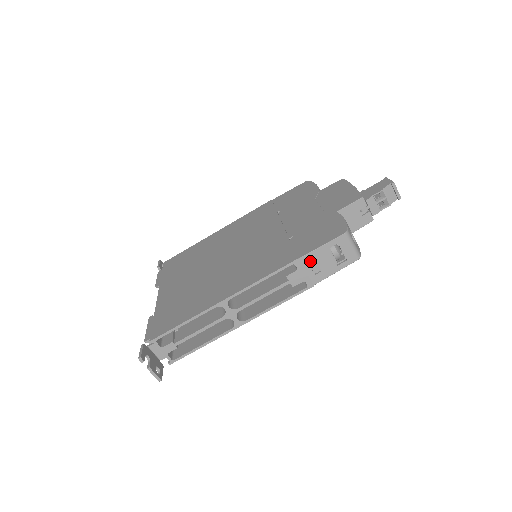
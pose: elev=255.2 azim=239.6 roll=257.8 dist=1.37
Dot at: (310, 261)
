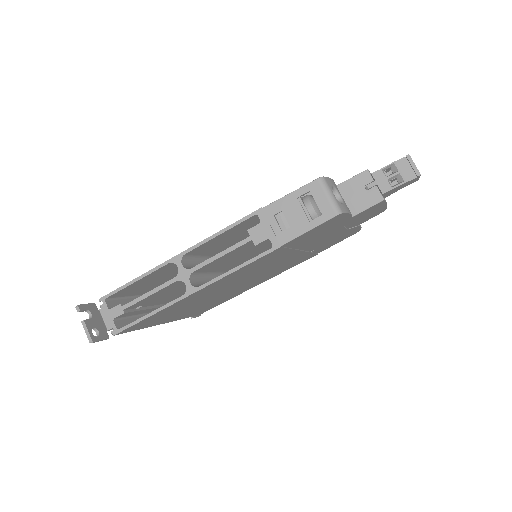
Dot at: (276, 212)
